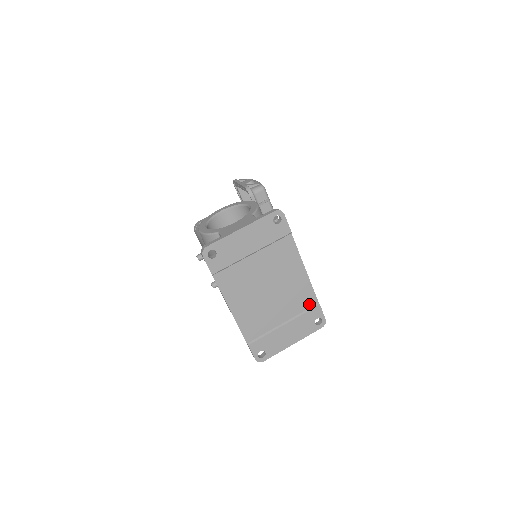
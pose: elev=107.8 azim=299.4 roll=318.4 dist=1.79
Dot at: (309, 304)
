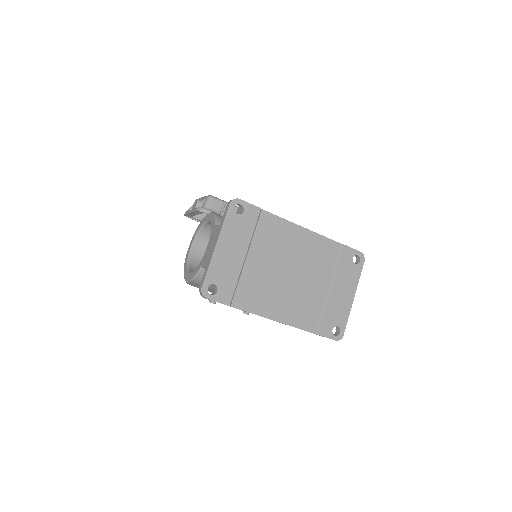
Dot at: (334, 253)
